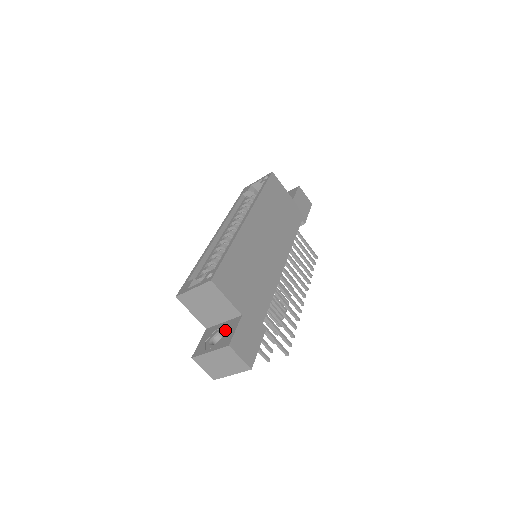
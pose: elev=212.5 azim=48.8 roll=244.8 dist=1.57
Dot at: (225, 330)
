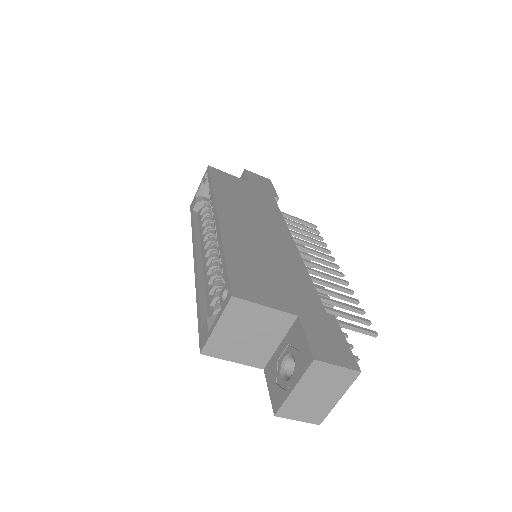
Dot at: (291, 349)
